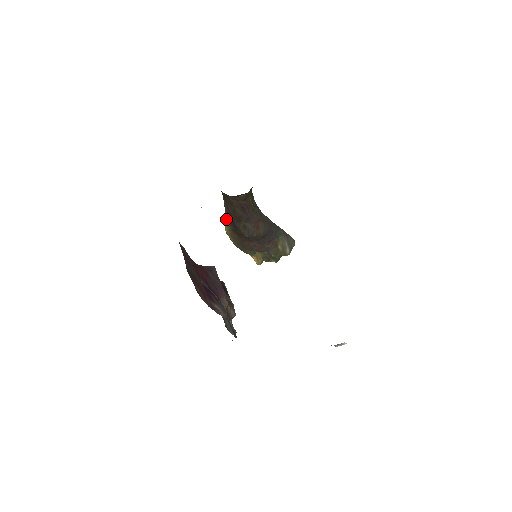
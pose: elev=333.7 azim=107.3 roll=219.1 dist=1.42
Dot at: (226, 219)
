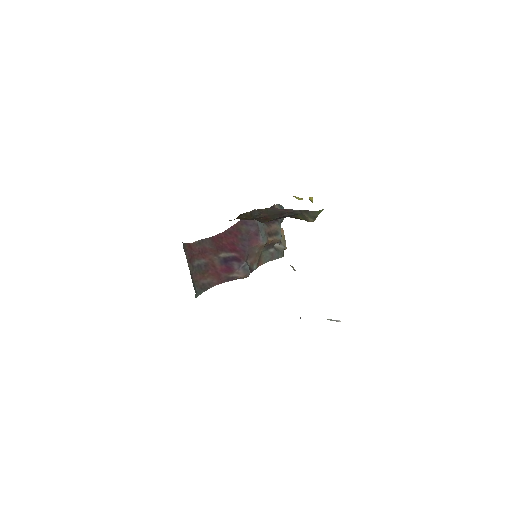
Dot at: occluded
